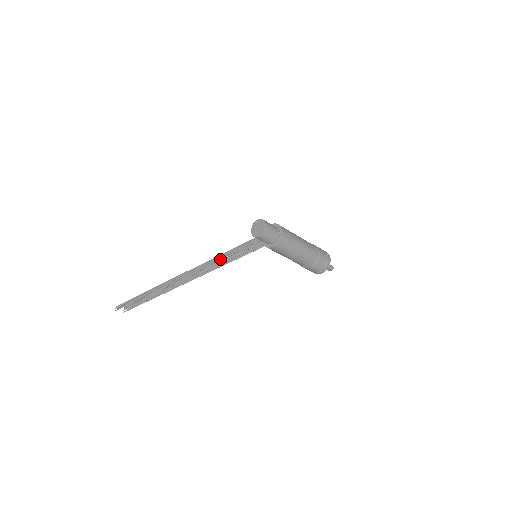
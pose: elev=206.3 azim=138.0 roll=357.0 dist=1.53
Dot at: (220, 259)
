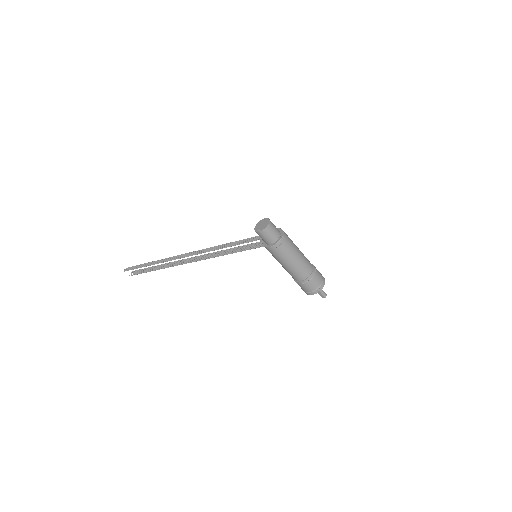
Dot at: (223, 247)
